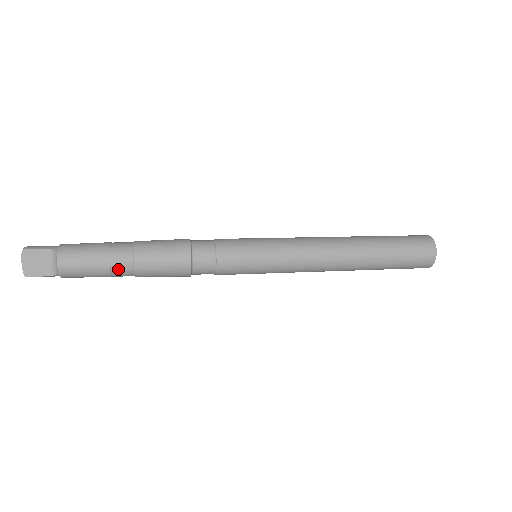
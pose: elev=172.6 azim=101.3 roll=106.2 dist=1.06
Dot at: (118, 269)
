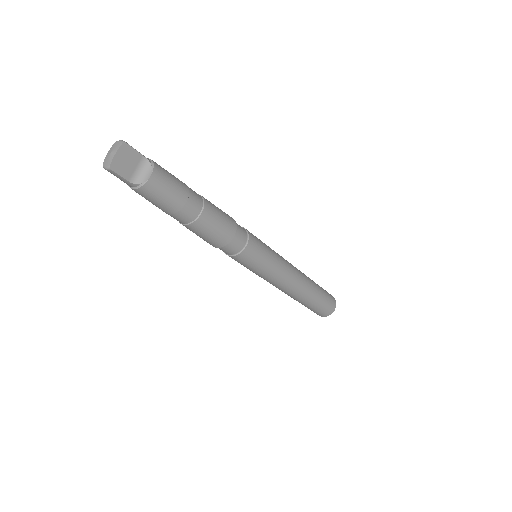
Dot at: (187, 211)
